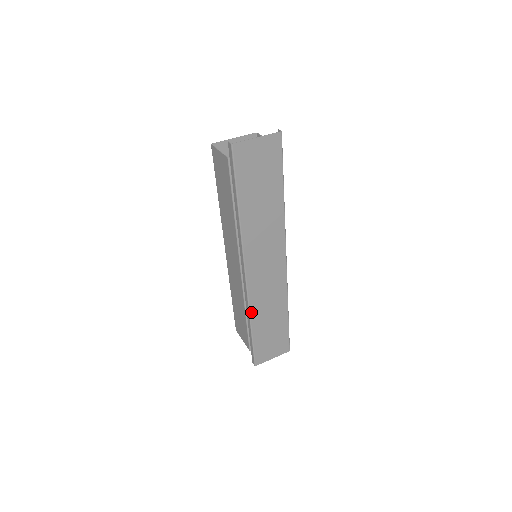
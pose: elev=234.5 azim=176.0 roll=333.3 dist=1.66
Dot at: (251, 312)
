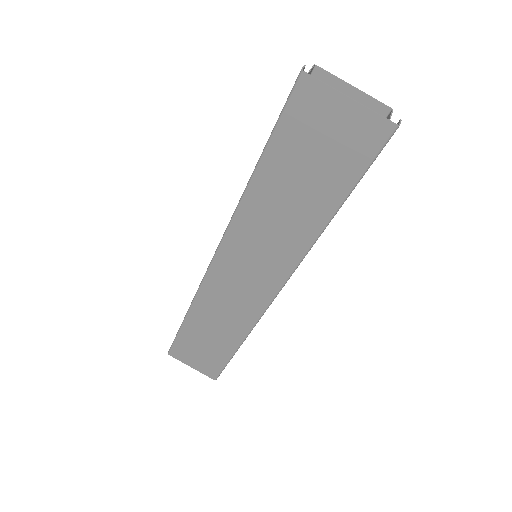
Dot at: (194, 304)
